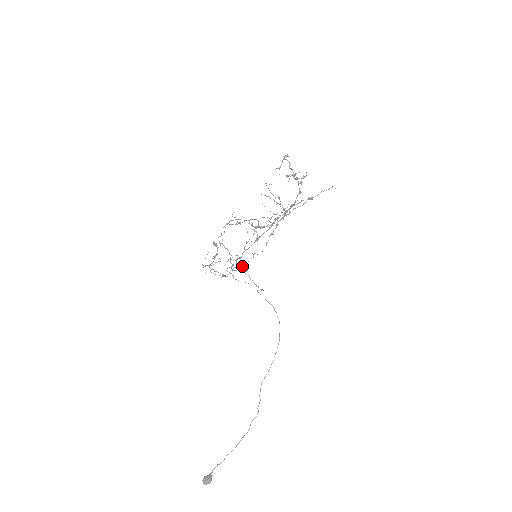
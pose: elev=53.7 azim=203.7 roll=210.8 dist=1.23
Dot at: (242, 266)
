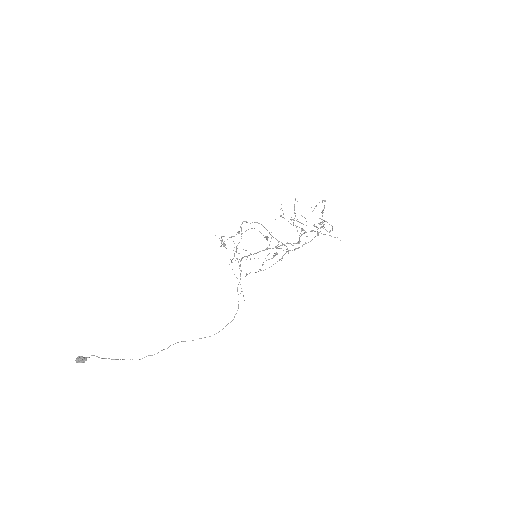
Dot at: (246, 274)
